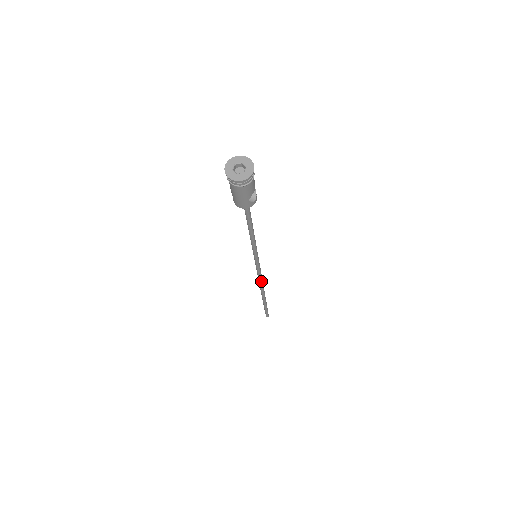
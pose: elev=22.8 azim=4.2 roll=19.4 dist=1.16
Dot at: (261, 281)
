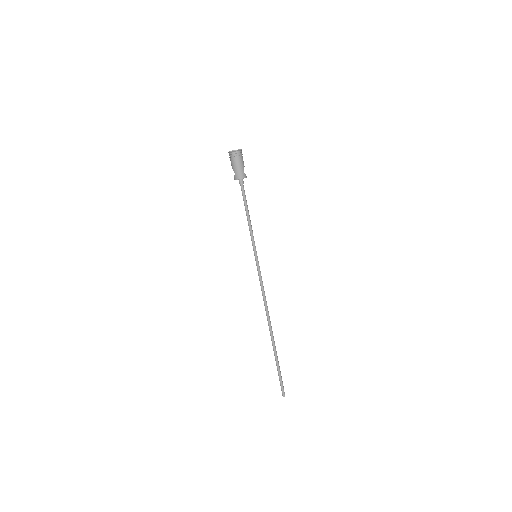
Dot at: (266, 302)
